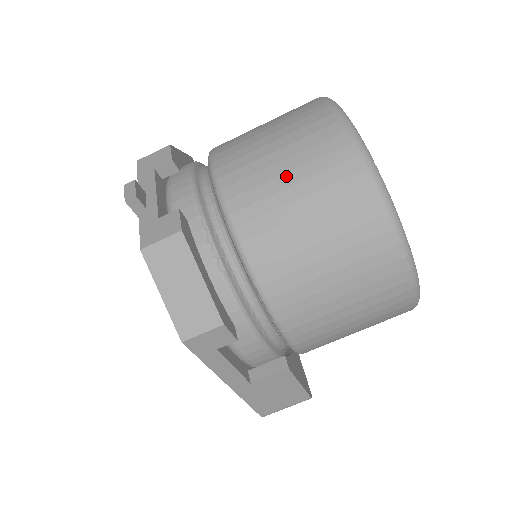
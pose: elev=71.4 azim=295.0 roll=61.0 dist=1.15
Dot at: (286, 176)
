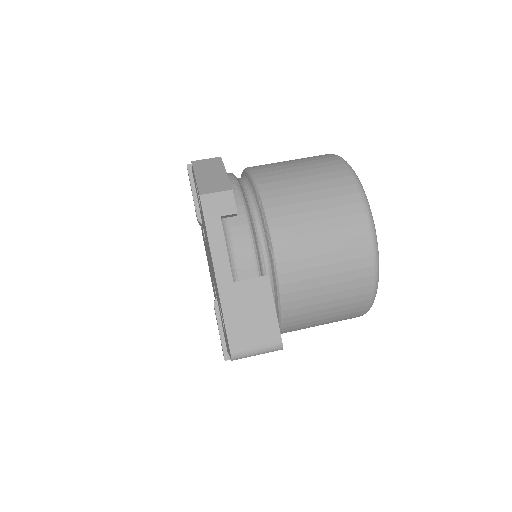
Dot at: (289, 161)
